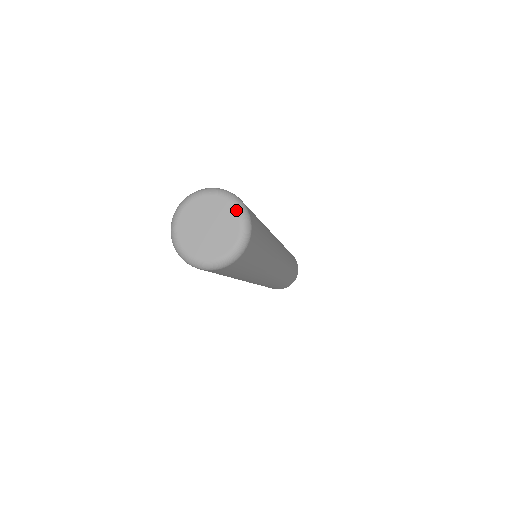
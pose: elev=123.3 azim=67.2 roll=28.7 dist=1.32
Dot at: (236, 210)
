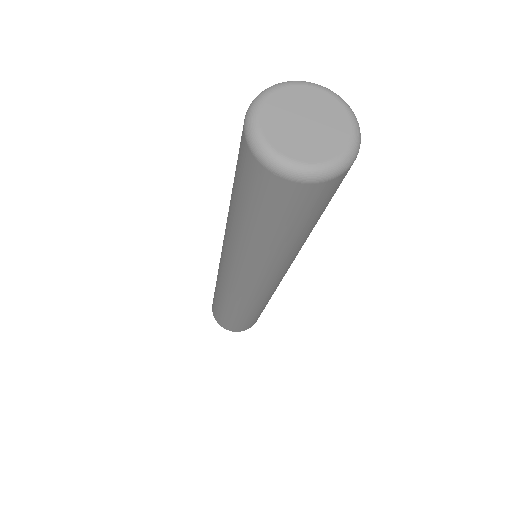
Dot at: (311, 86)
